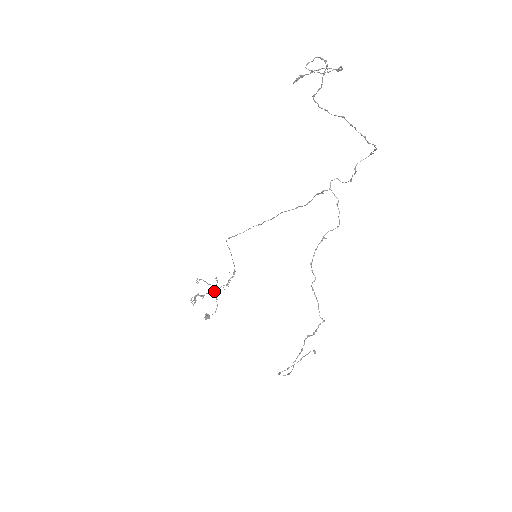
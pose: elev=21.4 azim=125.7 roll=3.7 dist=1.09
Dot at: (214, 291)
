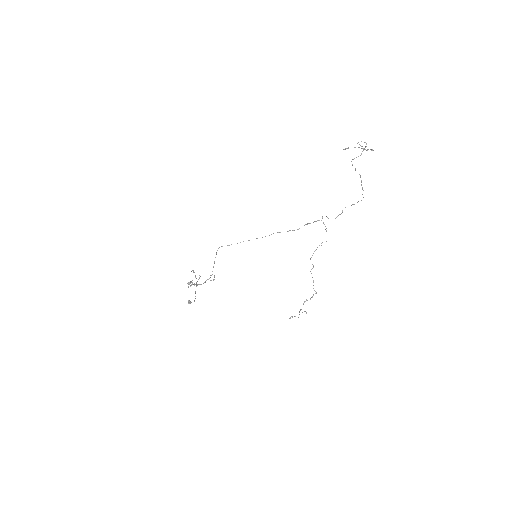
Dot at: occluded
